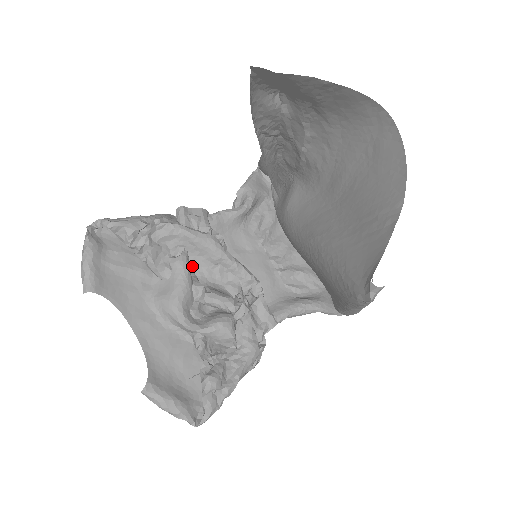
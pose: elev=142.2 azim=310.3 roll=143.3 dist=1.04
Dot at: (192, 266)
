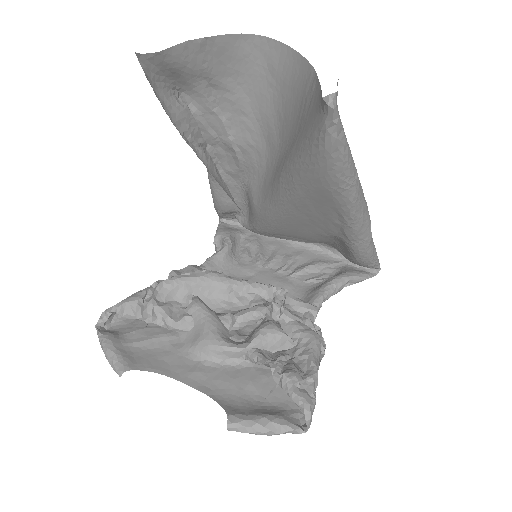
Dot at: (209, 307)
